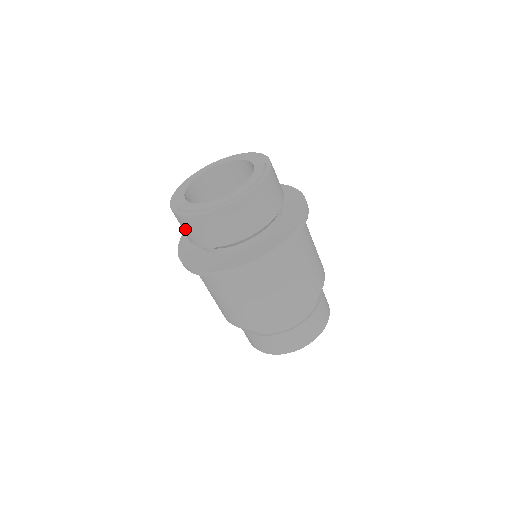
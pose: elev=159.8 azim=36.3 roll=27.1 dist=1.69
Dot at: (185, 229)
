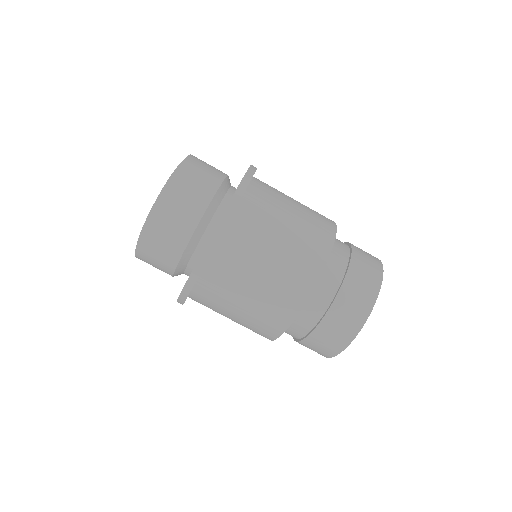
Dot at: (154, 264)
